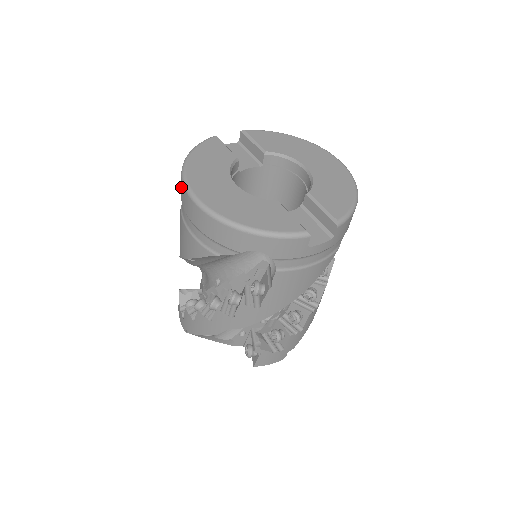
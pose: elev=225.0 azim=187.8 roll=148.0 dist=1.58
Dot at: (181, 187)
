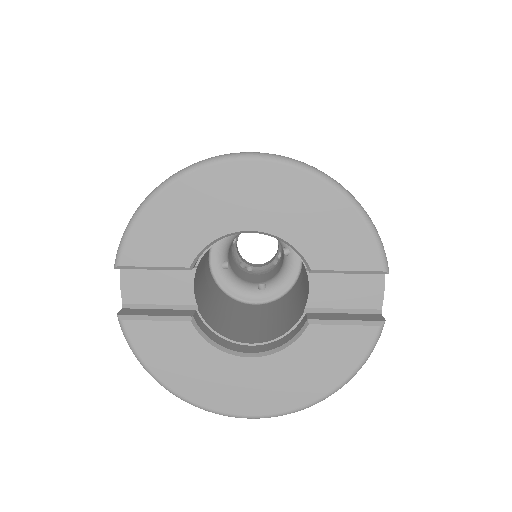
Dot at: occluded
